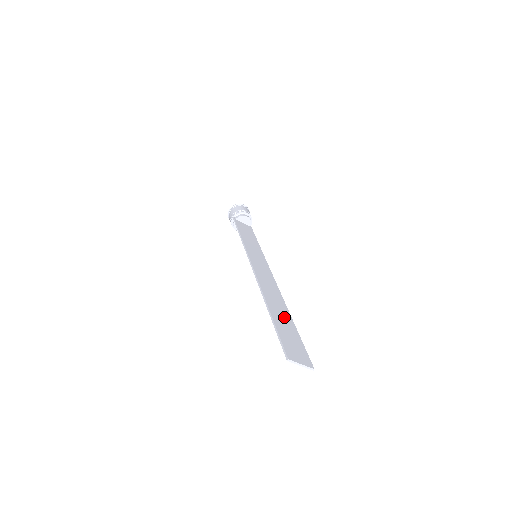
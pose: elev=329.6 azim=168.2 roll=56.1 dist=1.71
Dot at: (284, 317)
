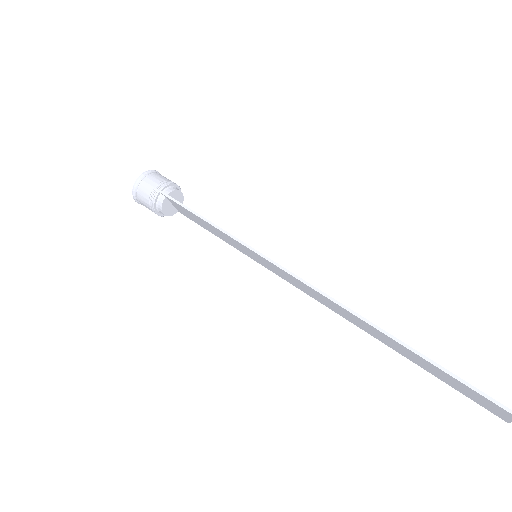
Dot at: occluded
